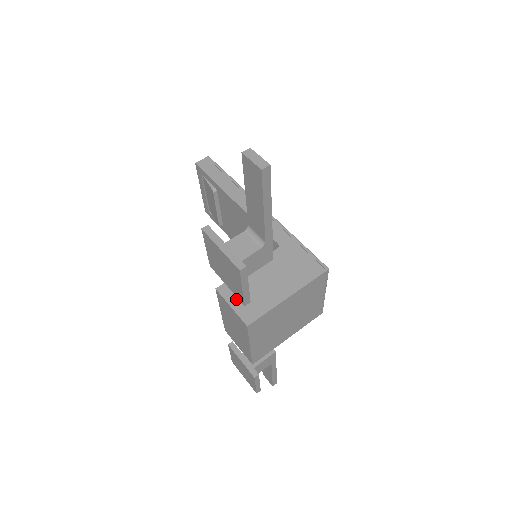
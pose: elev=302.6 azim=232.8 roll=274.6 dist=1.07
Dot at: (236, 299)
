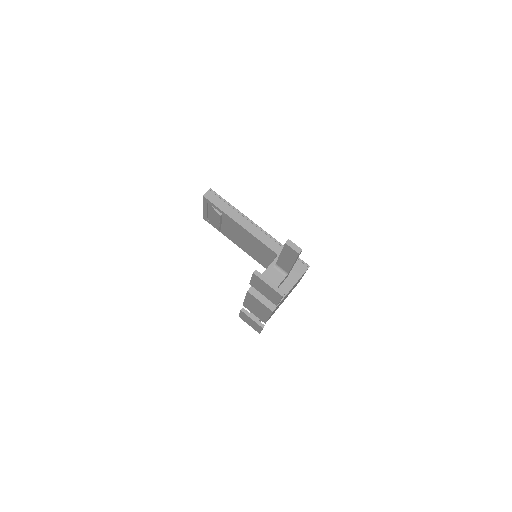
Dot at: (262, 296)
